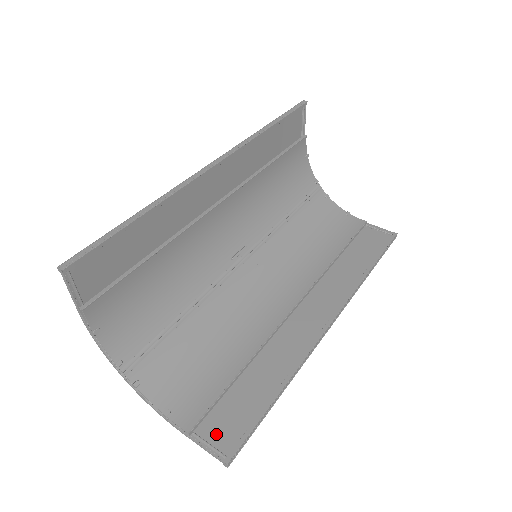
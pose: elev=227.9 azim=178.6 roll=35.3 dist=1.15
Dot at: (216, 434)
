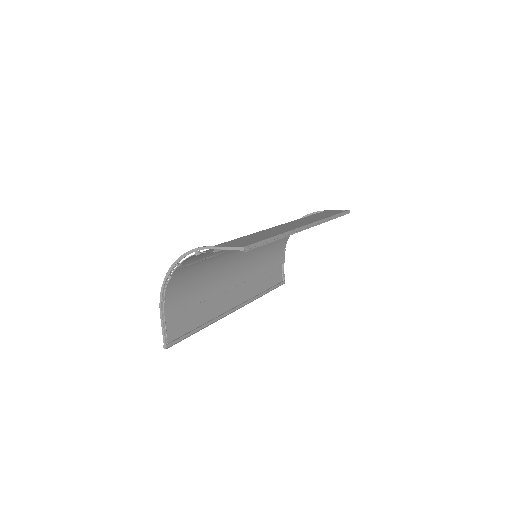
Dot at: (171, 327)
